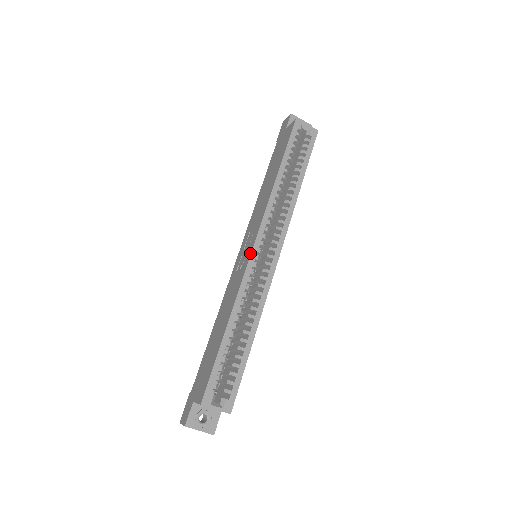
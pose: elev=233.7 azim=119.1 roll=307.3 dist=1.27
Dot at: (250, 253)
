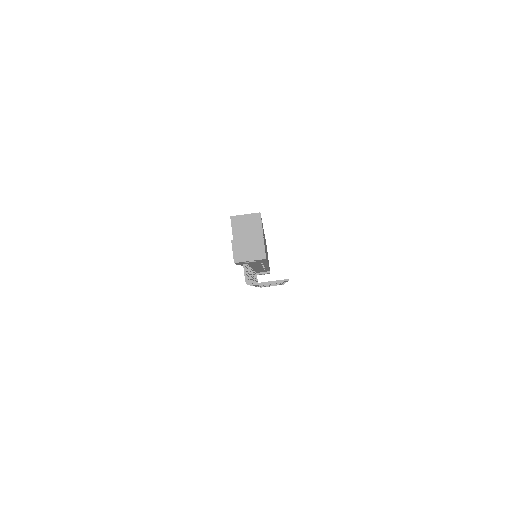
Dot at: occluded
